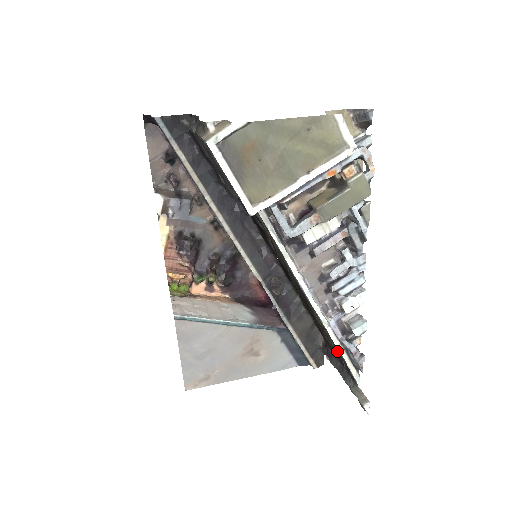
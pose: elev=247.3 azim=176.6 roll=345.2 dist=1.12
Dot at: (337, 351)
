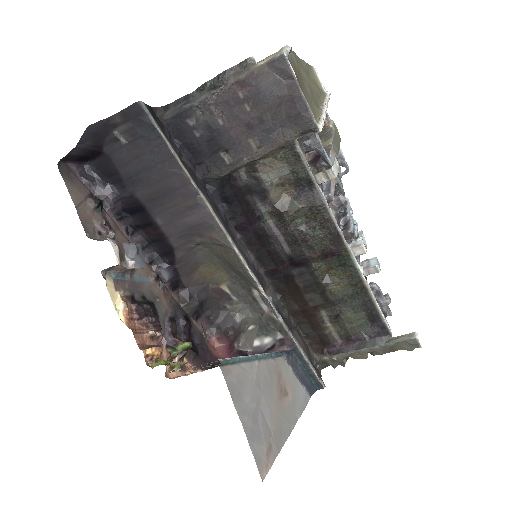
Dot at: (356, 322)
